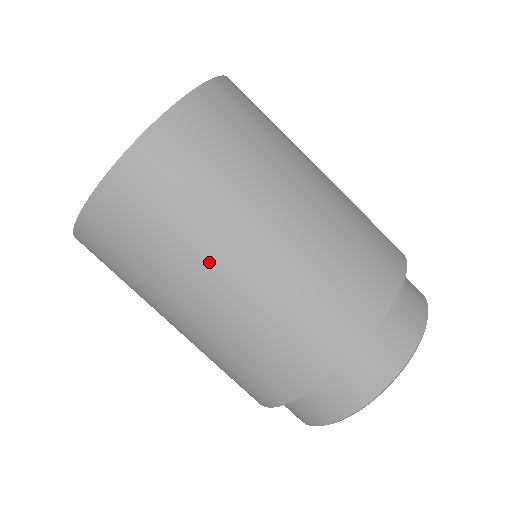
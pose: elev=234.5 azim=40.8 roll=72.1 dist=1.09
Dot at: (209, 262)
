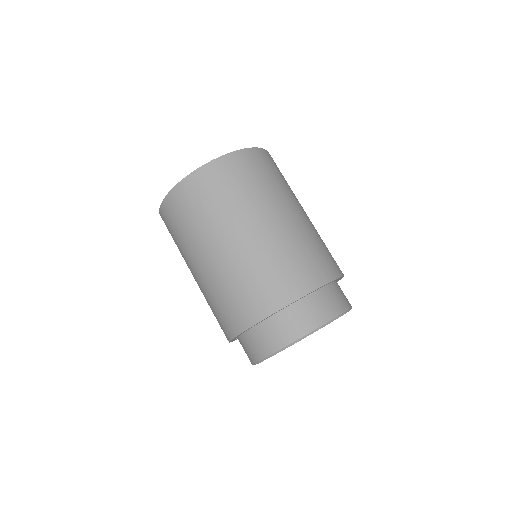
Dot at: (252, 215)
